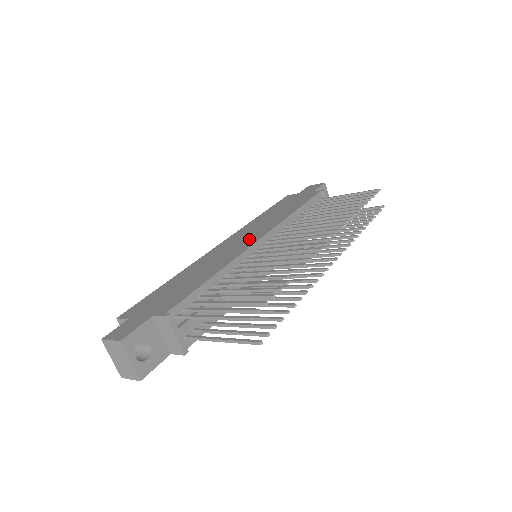
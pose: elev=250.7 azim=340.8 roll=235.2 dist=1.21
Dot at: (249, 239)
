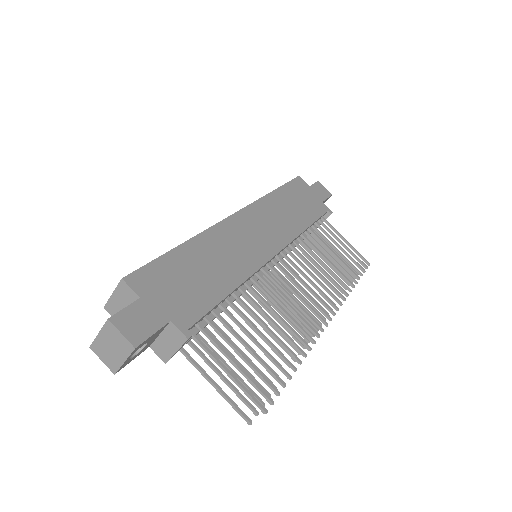
Dot at: (266, 242)
